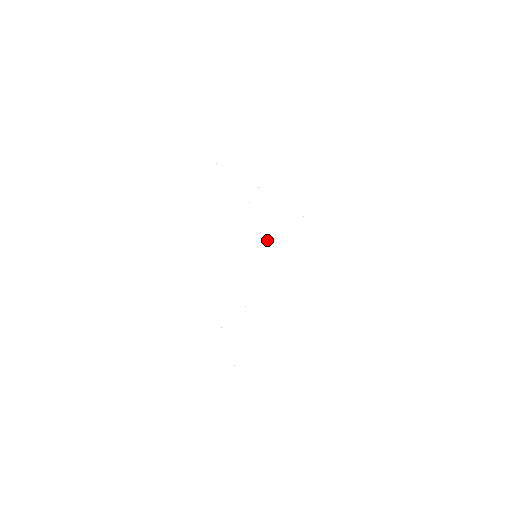
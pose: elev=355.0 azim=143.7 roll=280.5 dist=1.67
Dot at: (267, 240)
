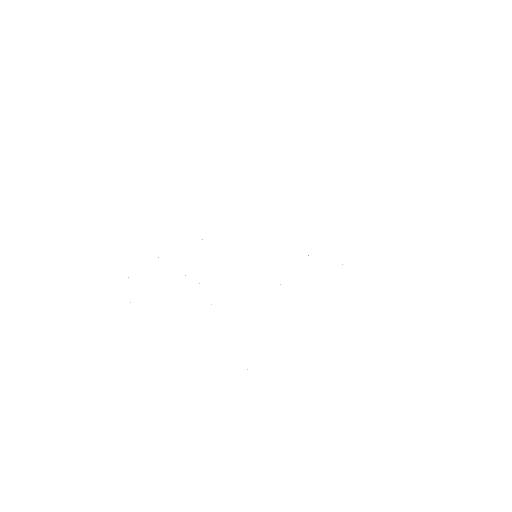
Dot at: occluded
